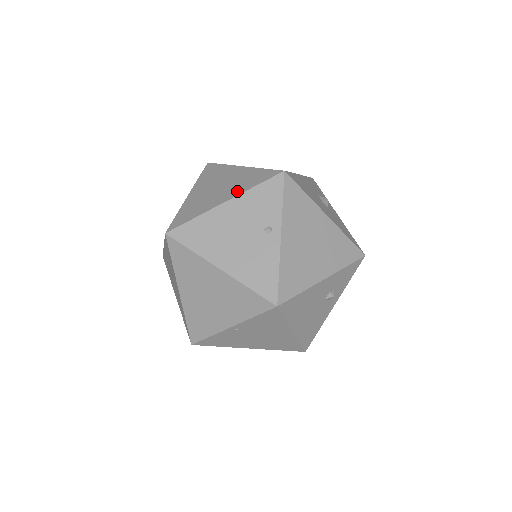
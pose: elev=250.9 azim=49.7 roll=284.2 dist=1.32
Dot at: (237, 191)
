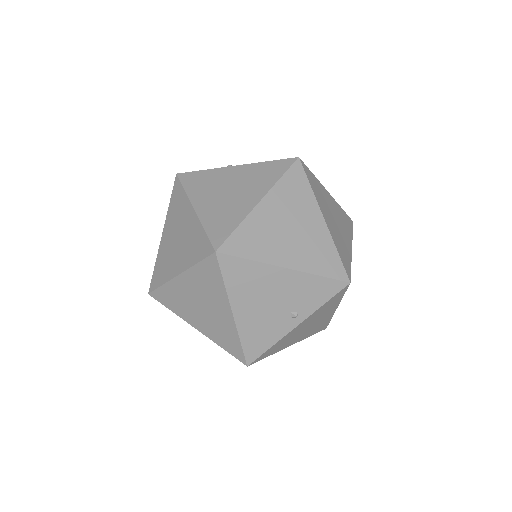
Dot at: (303, 263)
